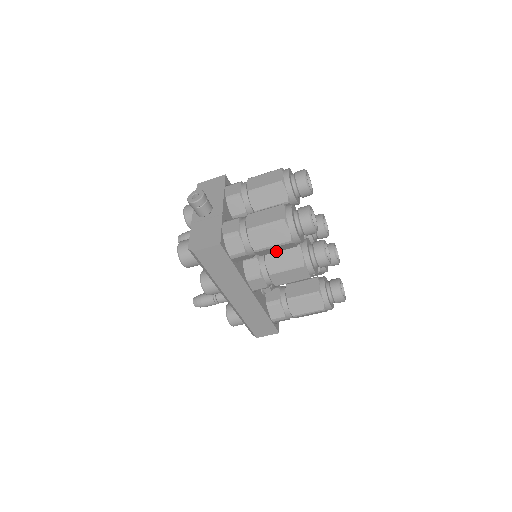
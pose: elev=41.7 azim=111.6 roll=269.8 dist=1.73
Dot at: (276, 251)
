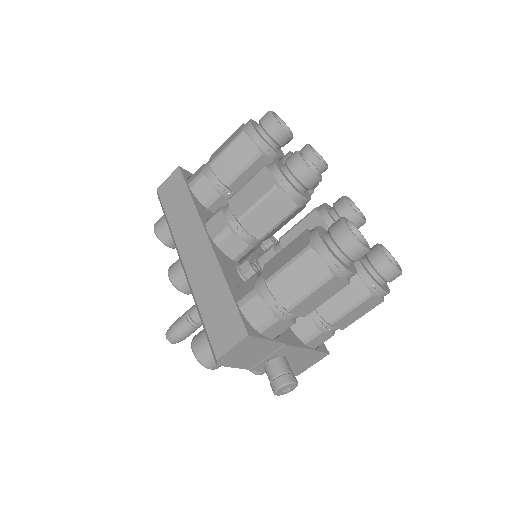
Dot at: (239, 169)
